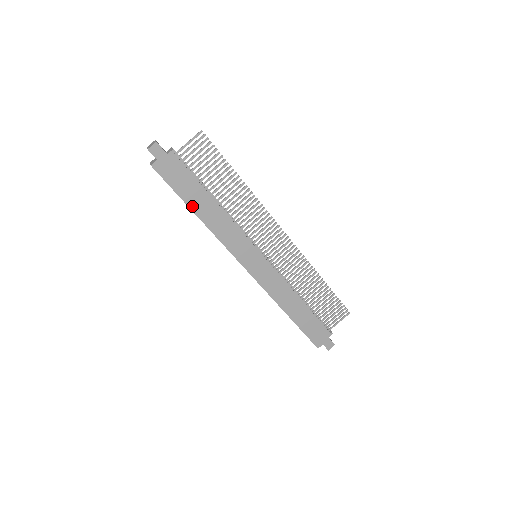
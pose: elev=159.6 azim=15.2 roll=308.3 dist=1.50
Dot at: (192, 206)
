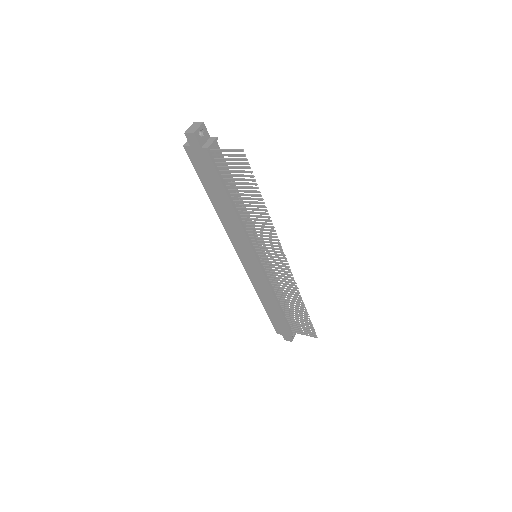
Dot at: (210, 195)
